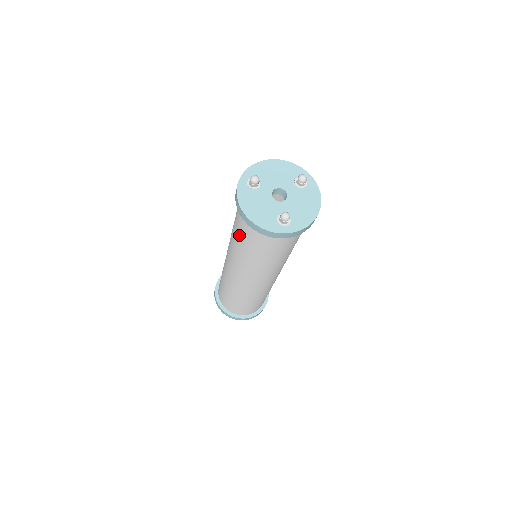
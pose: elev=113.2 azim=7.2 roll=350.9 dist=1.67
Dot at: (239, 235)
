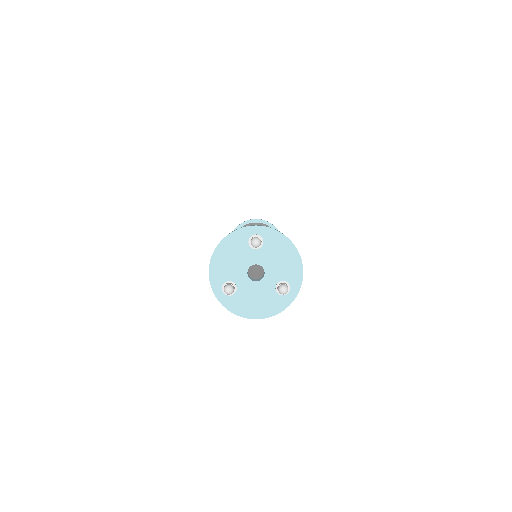
Dot at: occluded
